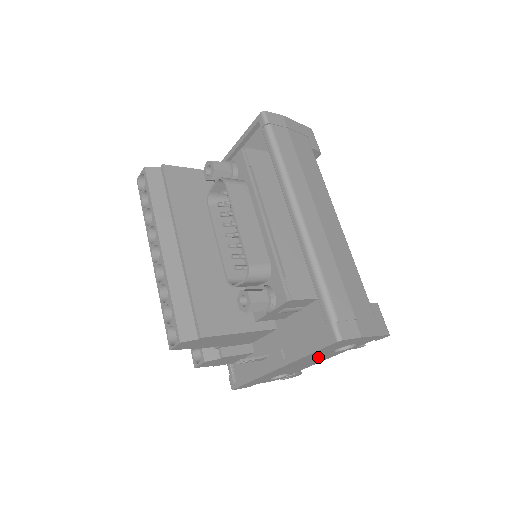
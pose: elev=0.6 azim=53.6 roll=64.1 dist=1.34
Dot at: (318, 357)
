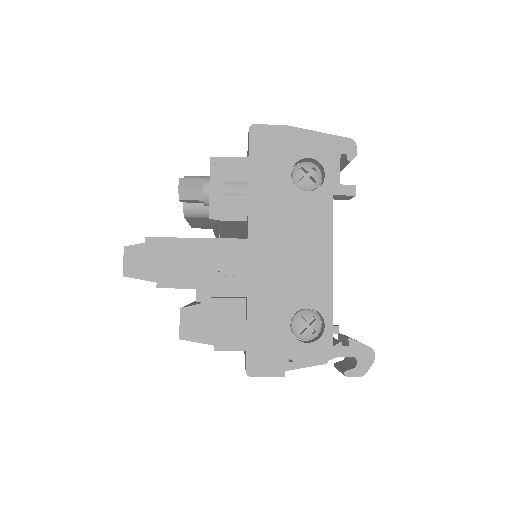
Dot at: (291, 212)
